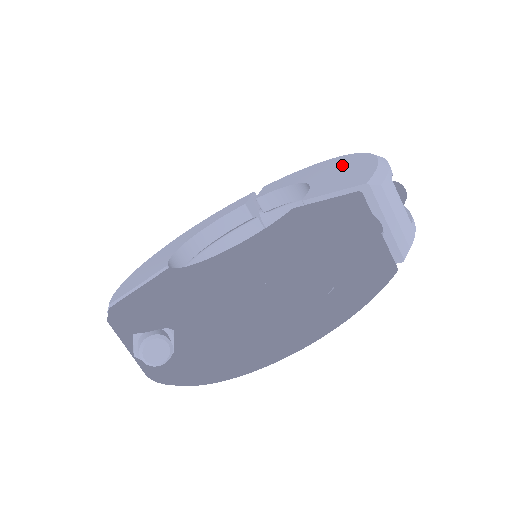
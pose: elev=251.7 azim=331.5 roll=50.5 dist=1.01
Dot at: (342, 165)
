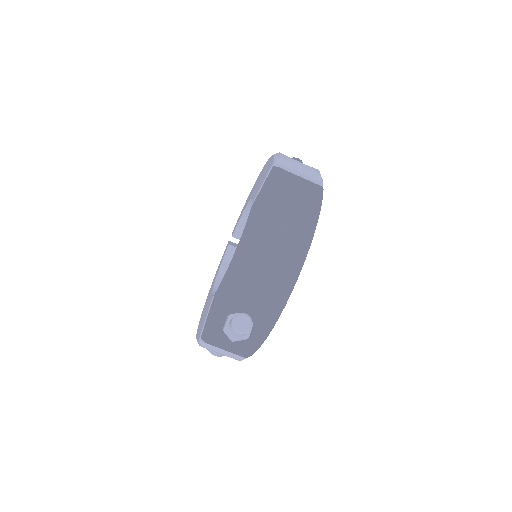
Dot at: (260, 176)
